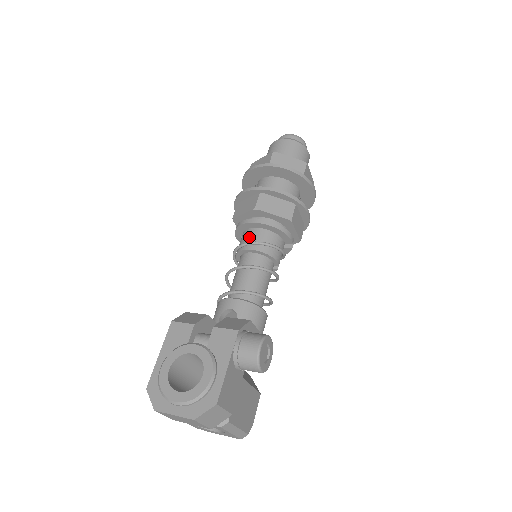
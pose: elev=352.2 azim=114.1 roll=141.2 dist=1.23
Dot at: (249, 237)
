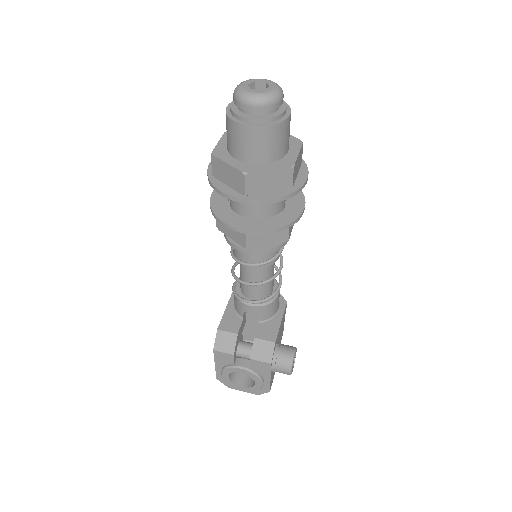
Dot at: (245, 256)
